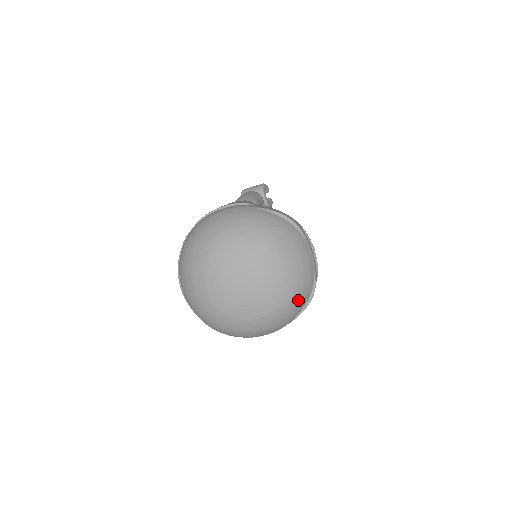
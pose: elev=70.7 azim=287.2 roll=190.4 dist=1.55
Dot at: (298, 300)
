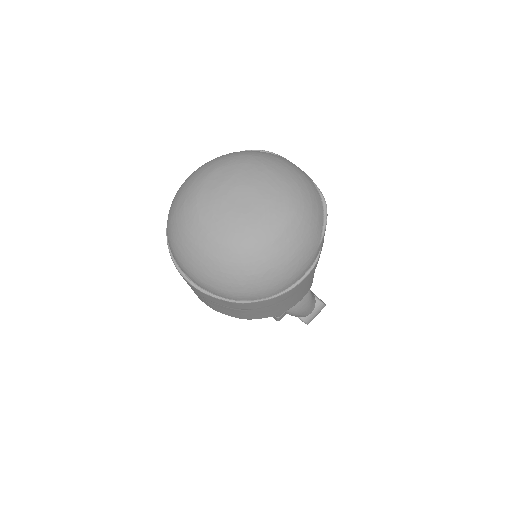
Dot at: (312, 204)
